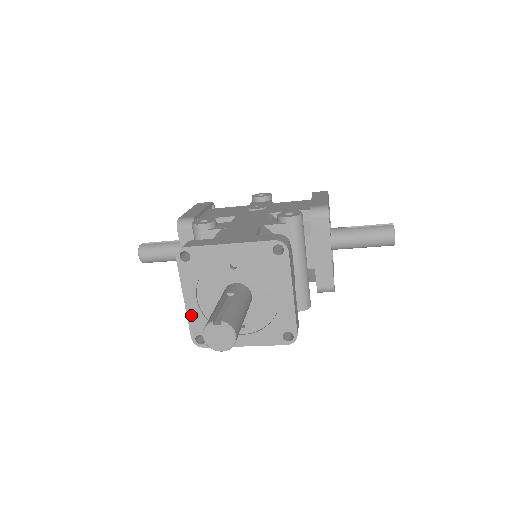
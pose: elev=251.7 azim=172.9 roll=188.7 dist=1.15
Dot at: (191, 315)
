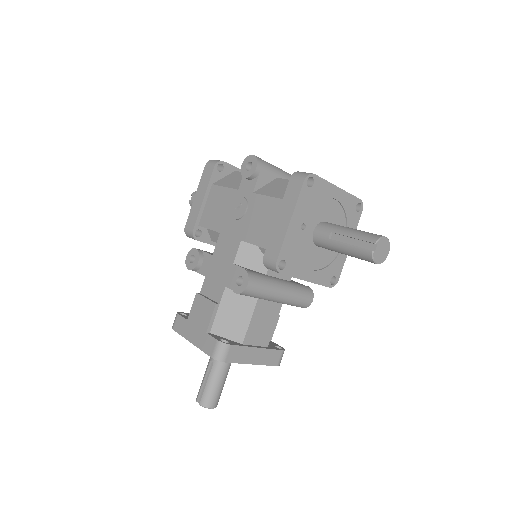
Dot at: occluded
